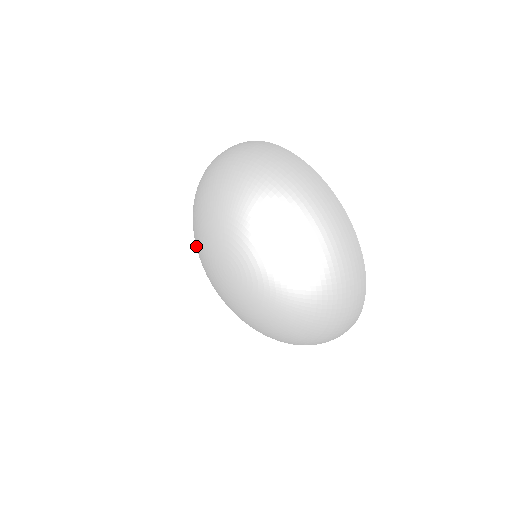
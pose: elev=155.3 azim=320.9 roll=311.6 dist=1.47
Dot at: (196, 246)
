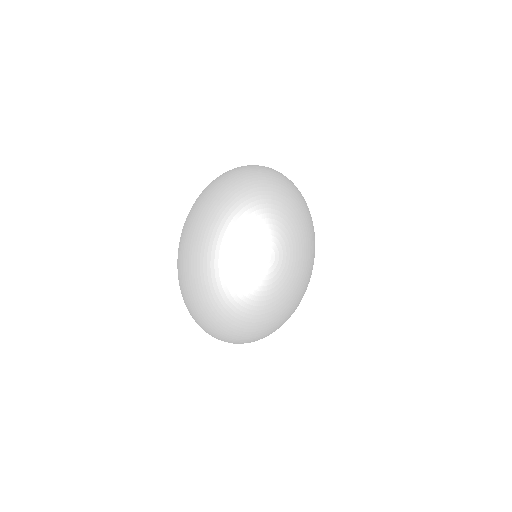
Dot at: (232, 213)
